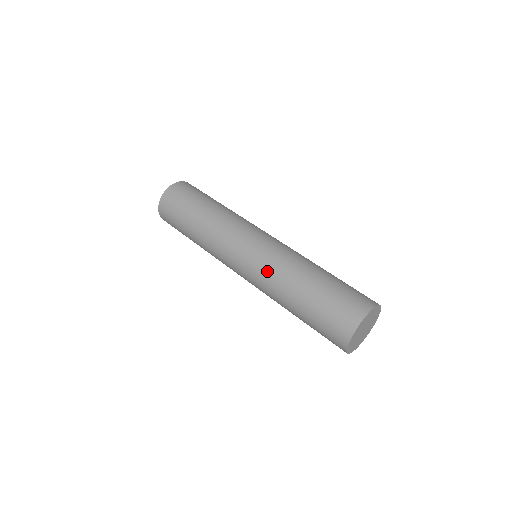
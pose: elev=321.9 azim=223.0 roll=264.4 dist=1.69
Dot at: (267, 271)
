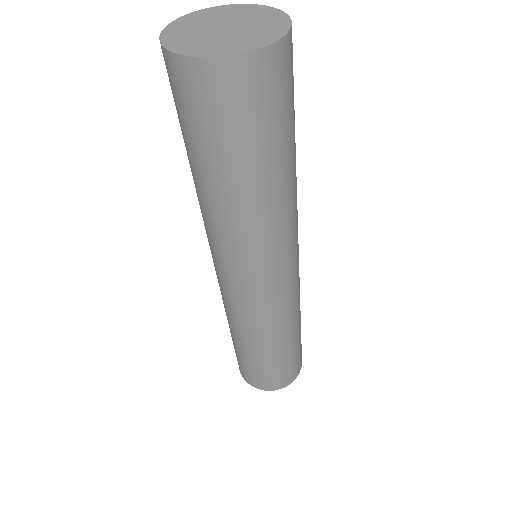
Dot at: occluded
